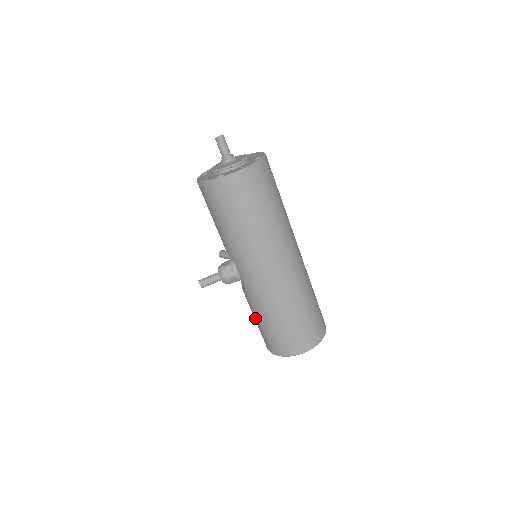
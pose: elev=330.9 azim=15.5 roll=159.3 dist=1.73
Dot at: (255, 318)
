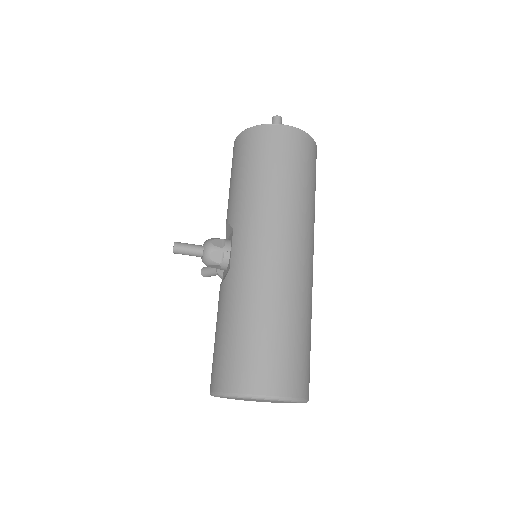
Dot at: (219, 327)
